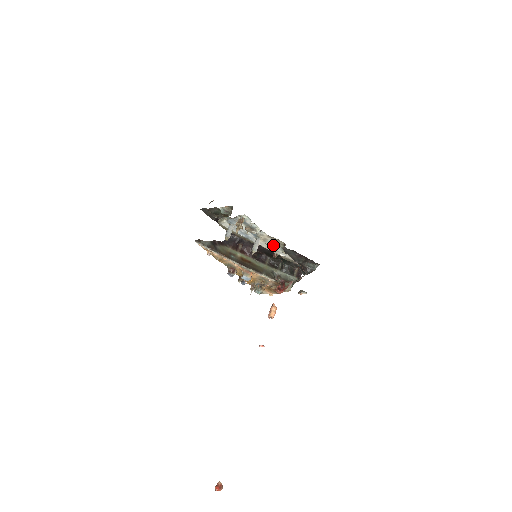
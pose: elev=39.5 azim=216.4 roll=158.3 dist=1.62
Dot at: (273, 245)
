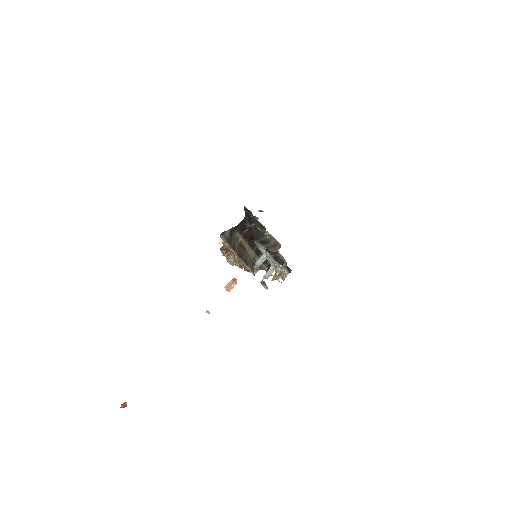
Dot at: occluded
